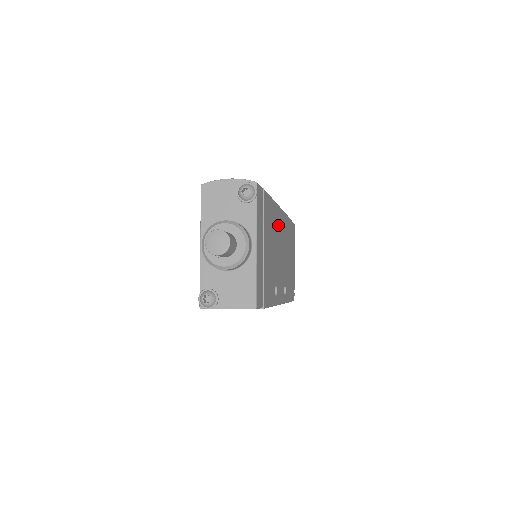
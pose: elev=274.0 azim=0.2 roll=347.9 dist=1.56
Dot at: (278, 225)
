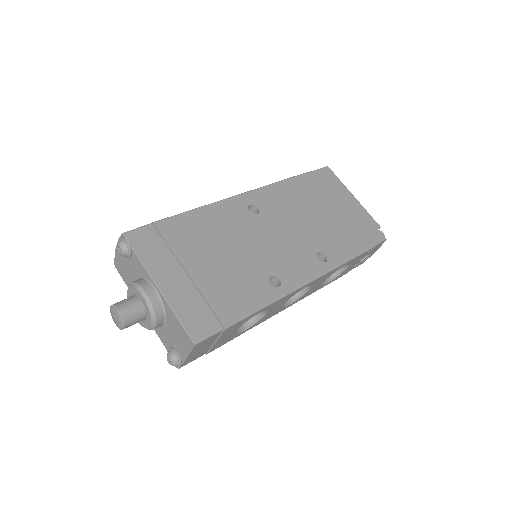
Dot at: (241, 215)
